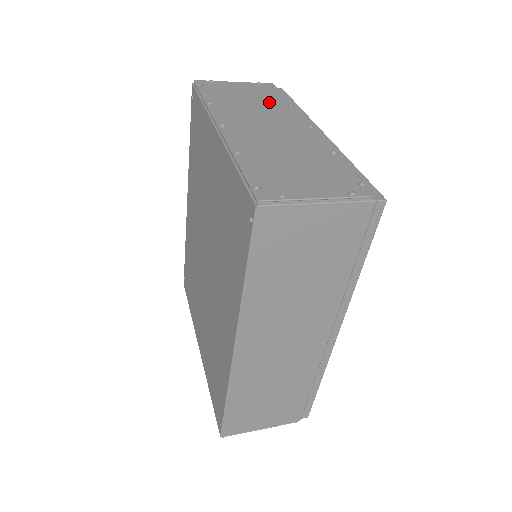
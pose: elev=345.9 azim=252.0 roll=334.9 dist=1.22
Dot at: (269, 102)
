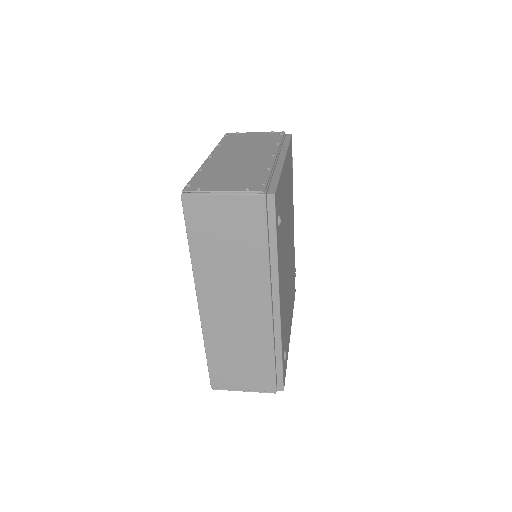
Dot at: (264, 143)
